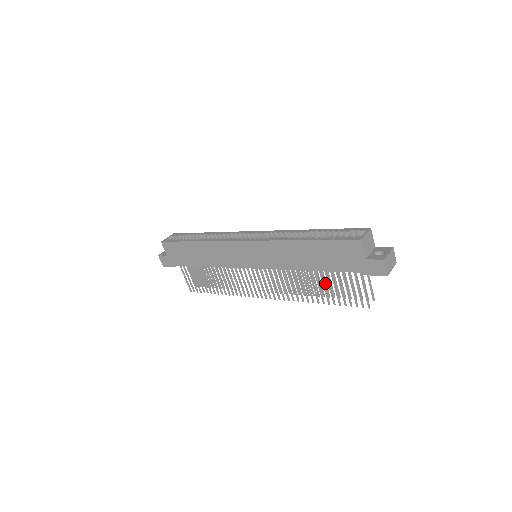
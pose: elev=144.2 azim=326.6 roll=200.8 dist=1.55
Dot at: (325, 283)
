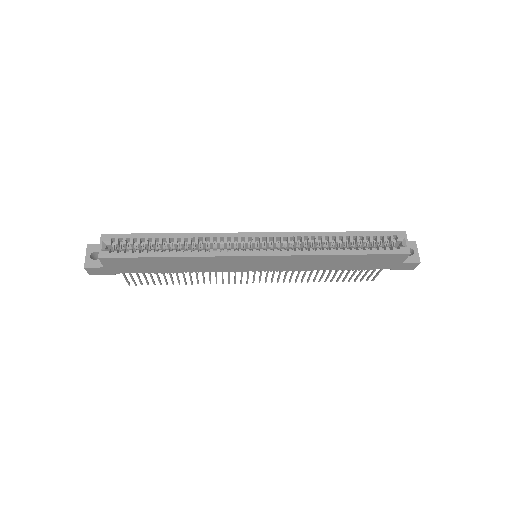
Dot at: occluded
